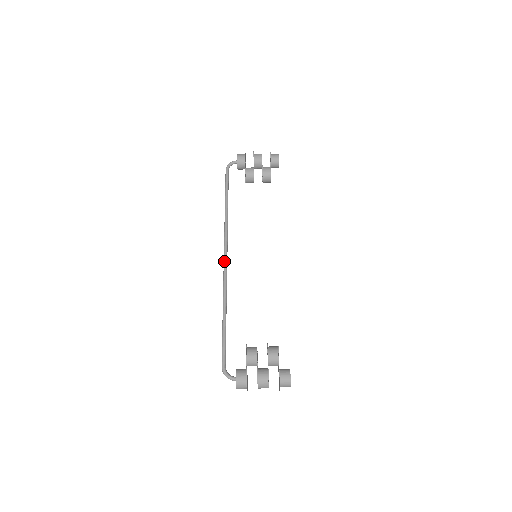
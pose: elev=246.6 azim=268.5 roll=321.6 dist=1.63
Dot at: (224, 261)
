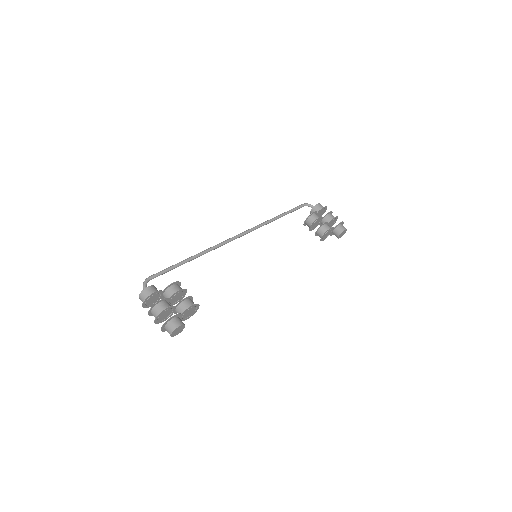
Dot at: (233, 237)
